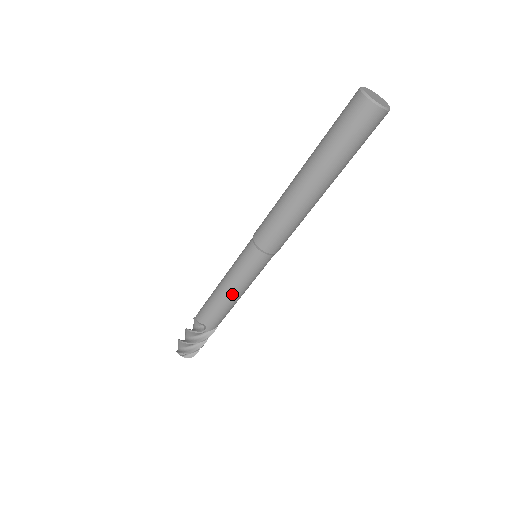
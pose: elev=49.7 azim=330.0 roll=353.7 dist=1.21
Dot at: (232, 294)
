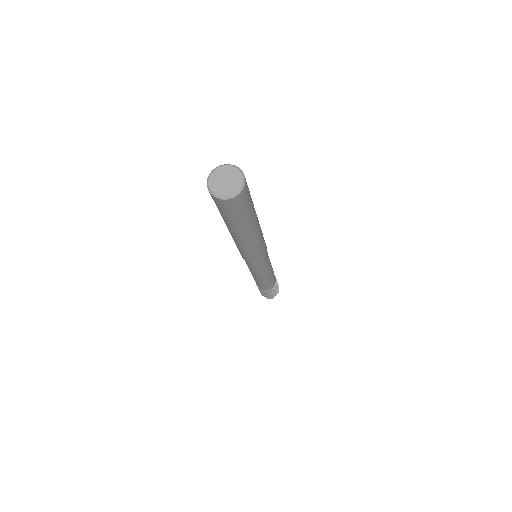
Dot at: occluded
